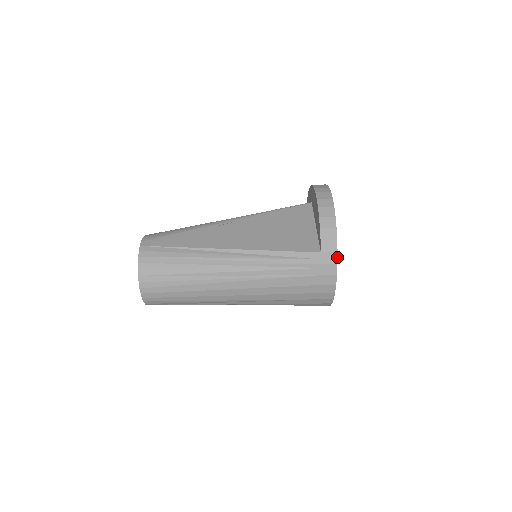
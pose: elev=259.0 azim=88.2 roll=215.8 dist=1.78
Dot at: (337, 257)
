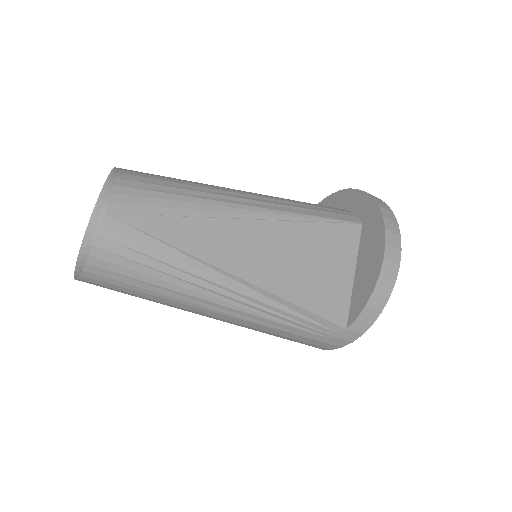
Dot at: occluded
